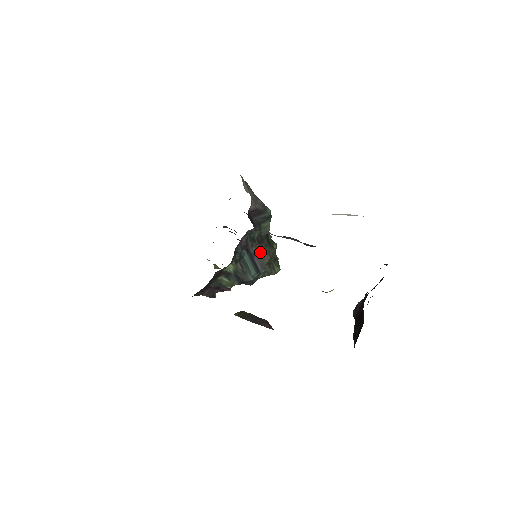
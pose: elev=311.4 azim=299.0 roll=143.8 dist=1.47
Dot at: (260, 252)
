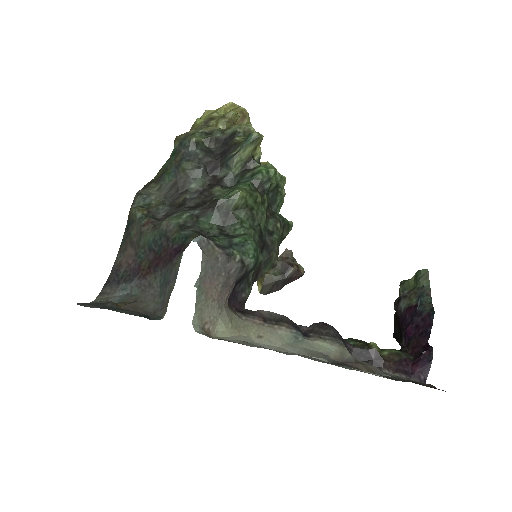
Dot at: (261, 276)
